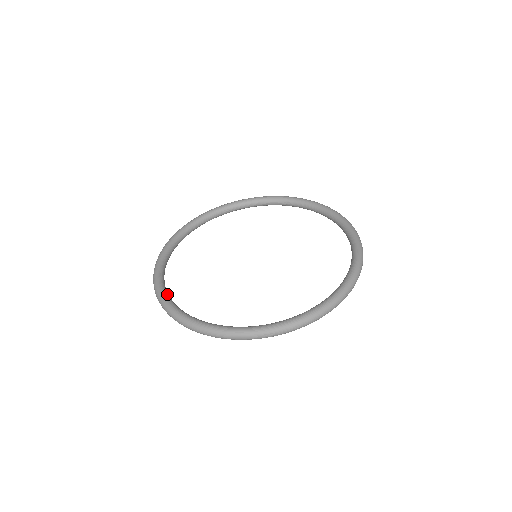
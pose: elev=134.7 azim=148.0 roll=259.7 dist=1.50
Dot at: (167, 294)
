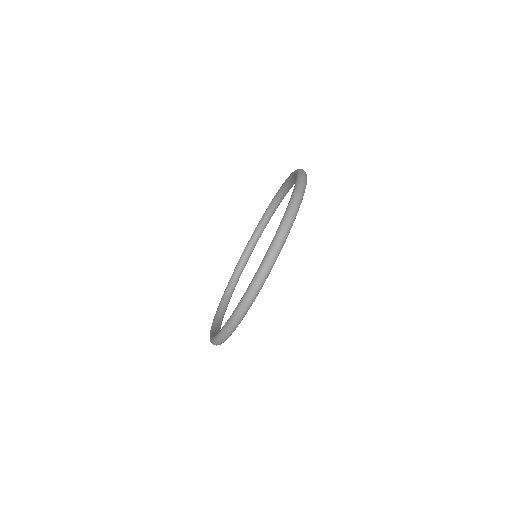
Dot at: occluded
